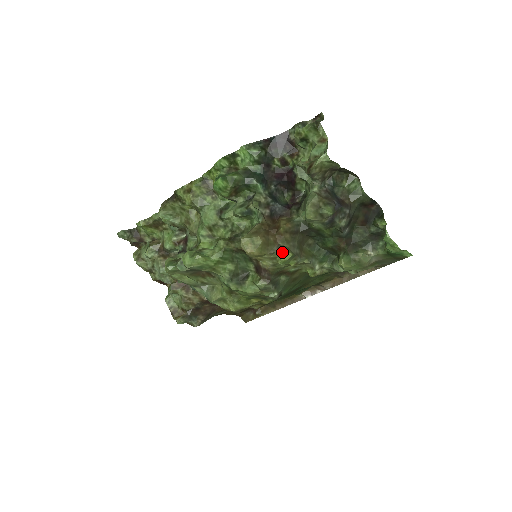
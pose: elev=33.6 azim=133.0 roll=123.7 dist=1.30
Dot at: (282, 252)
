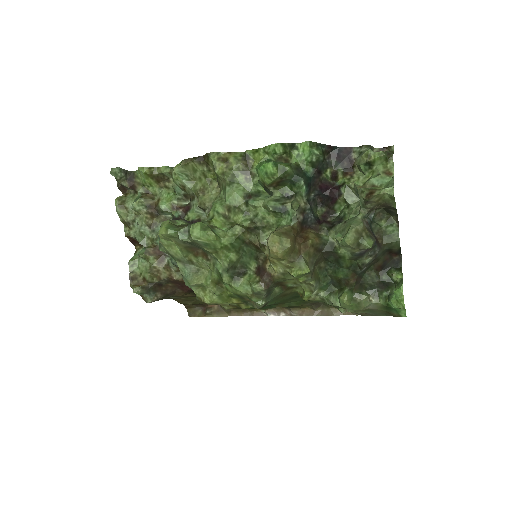
Dot at: (302, 264)
